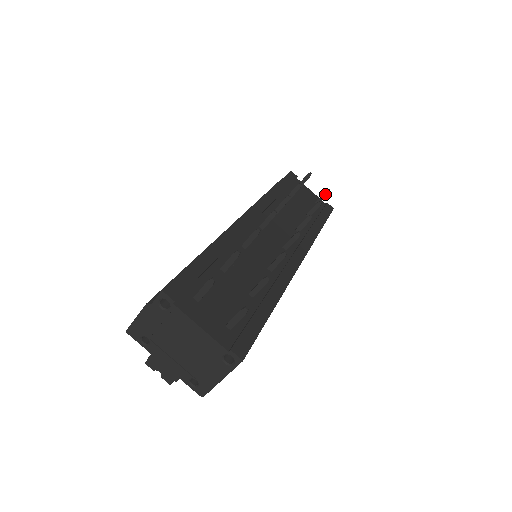
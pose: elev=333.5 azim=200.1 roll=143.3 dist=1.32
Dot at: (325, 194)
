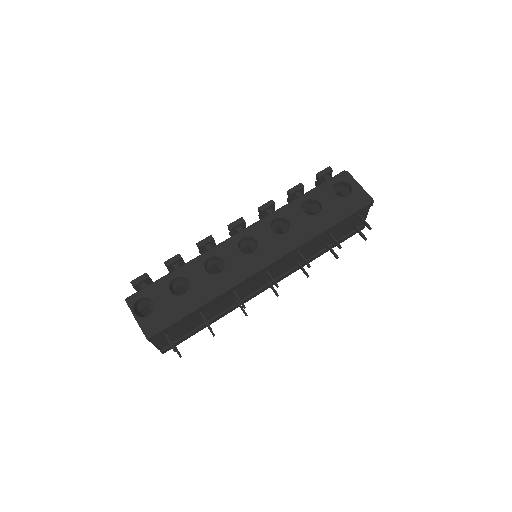
Dot at: (362, 236)
